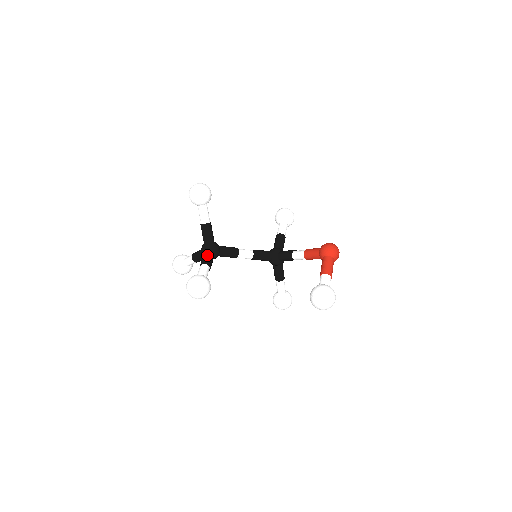
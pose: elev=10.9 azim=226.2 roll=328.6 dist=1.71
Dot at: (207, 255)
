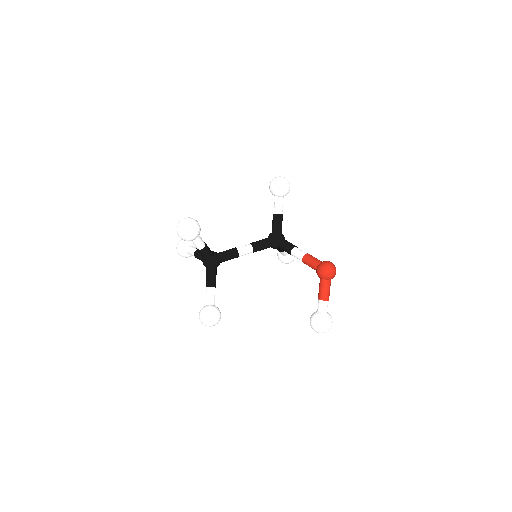
Dot at: (210, 275)
